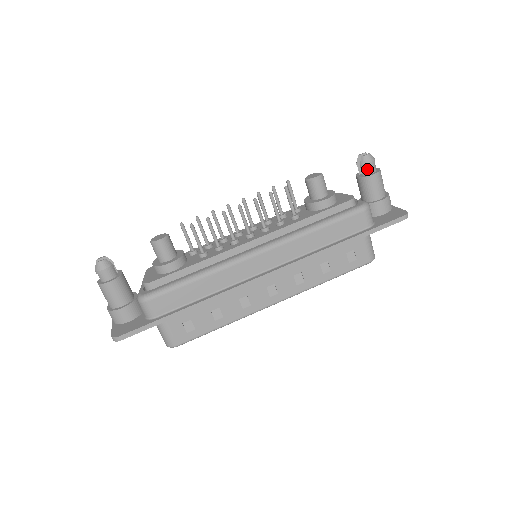
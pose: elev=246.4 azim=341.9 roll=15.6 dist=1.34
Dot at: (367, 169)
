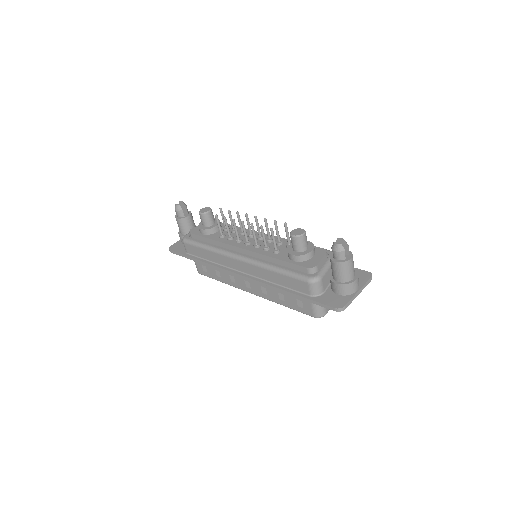
Dot at: (334, 254)
